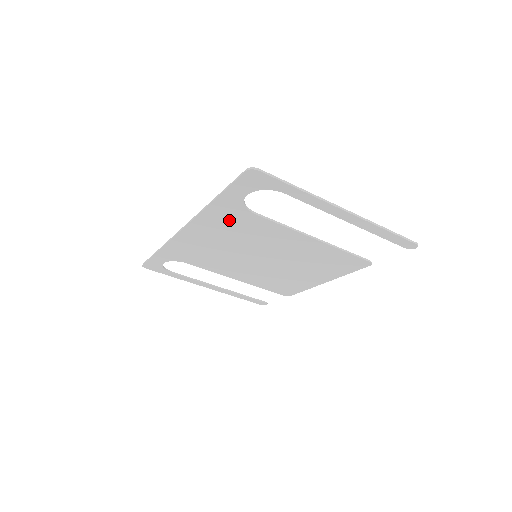
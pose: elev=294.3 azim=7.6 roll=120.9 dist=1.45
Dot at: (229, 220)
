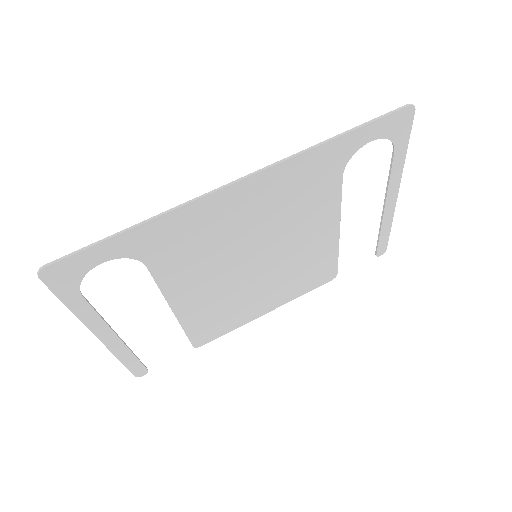
Dot at: (311, 178)
